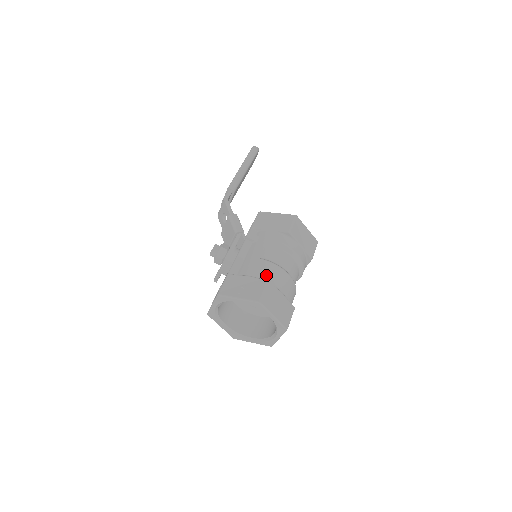
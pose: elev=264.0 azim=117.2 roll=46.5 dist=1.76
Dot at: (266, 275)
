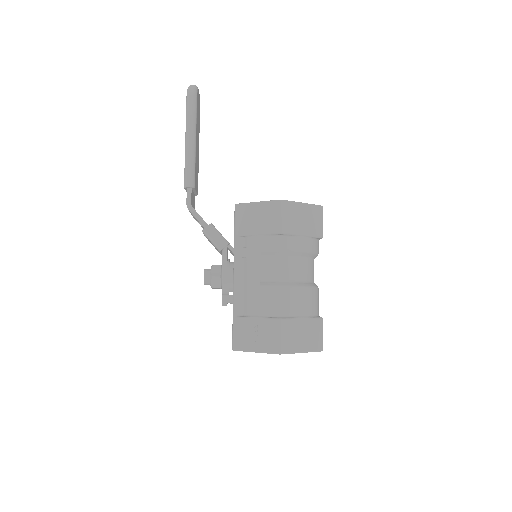
Dot at: (275, 308)
